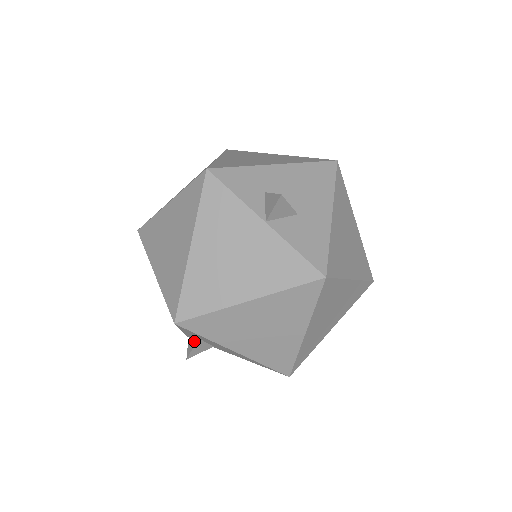
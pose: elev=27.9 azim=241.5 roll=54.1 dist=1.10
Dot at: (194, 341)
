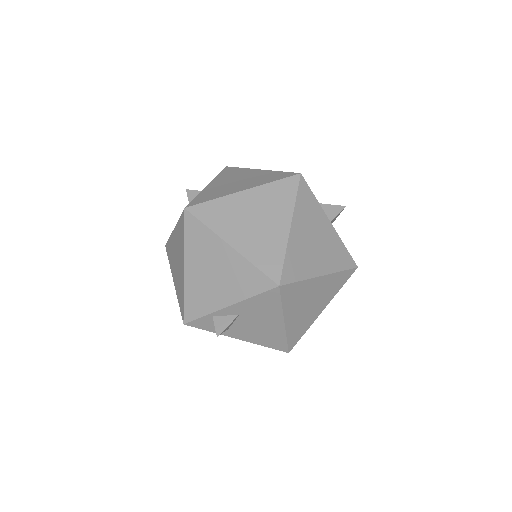
Dot at: (230, 318)
